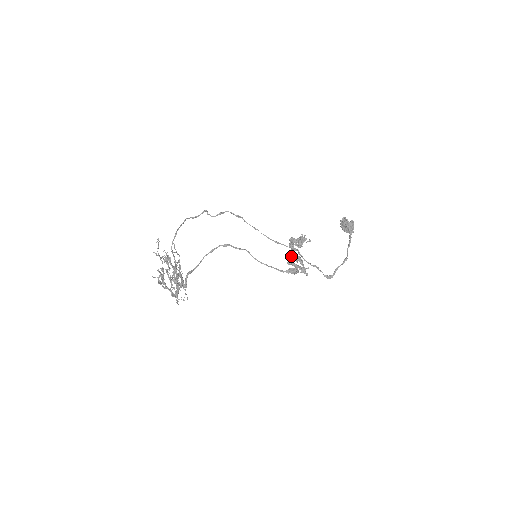
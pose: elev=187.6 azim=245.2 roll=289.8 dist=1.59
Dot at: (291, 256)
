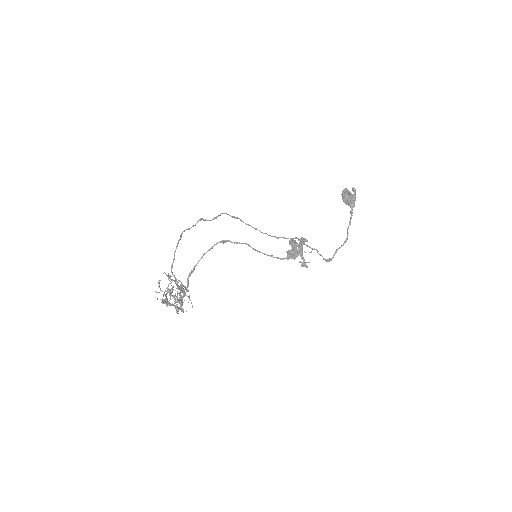
Dot at: (291, 251)
